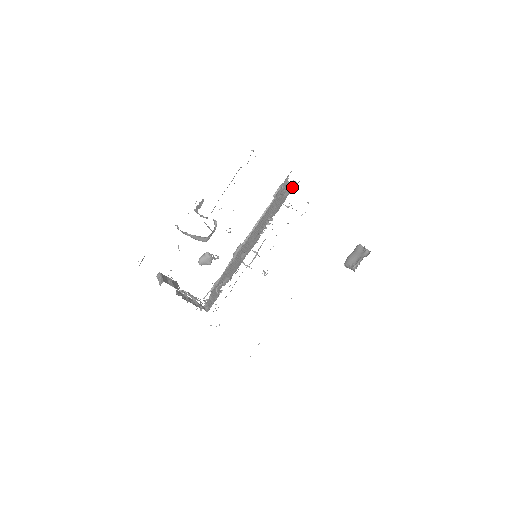
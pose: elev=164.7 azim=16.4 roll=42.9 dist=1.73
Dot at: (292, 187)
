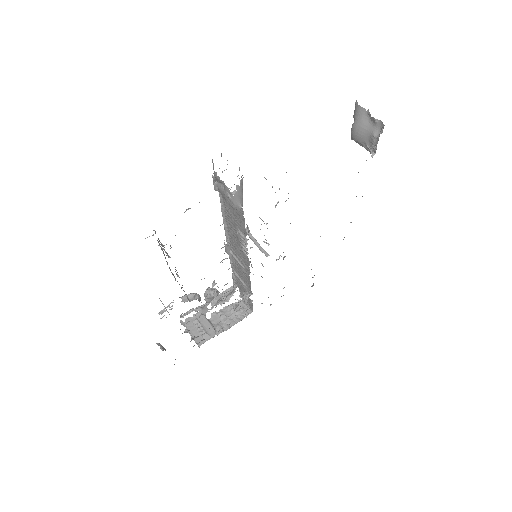
Dot at: (237, 196)
